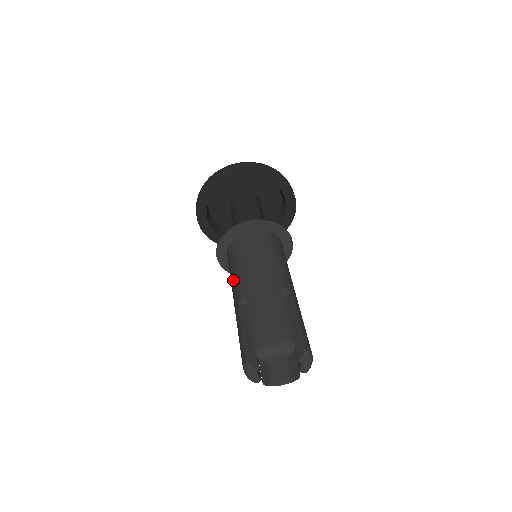
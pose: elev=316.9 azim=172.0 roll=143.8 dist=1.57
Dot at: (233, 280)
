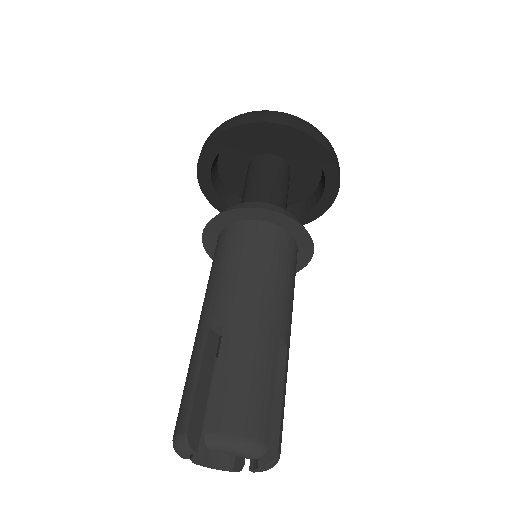
Dot at: (215, 284)
